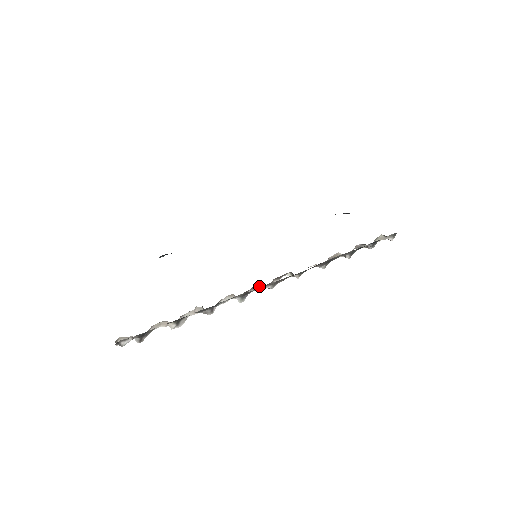
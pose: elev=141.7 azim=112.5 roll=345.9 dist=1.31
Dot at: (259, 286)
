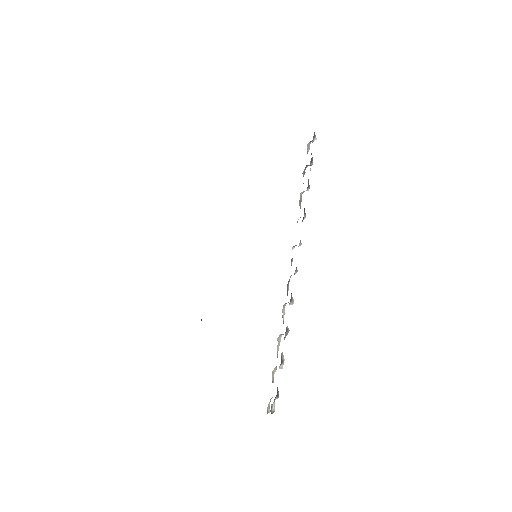
Dot at: (289, 280)
